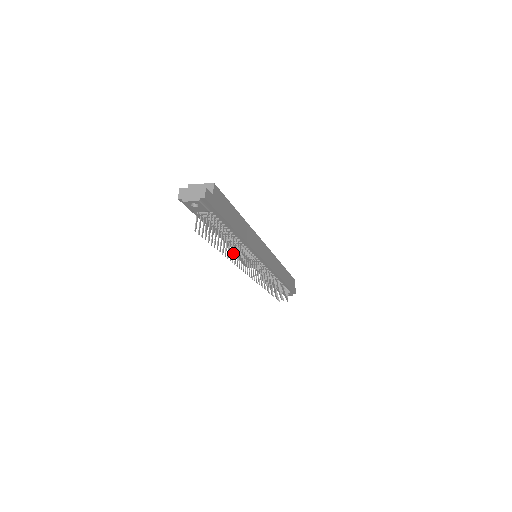
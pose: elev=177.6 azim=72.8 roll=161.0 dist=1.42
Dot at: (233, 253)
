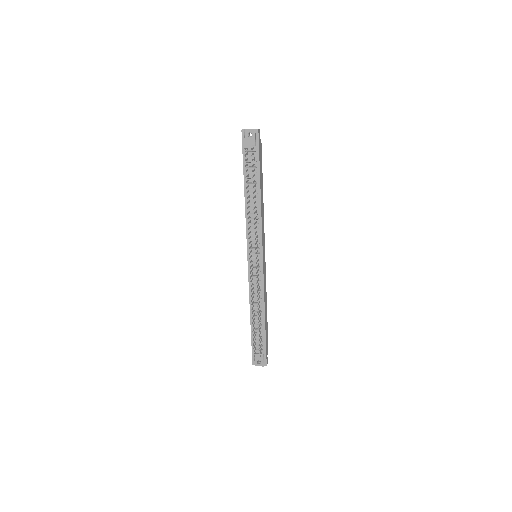
Dot at: (249, 217)
